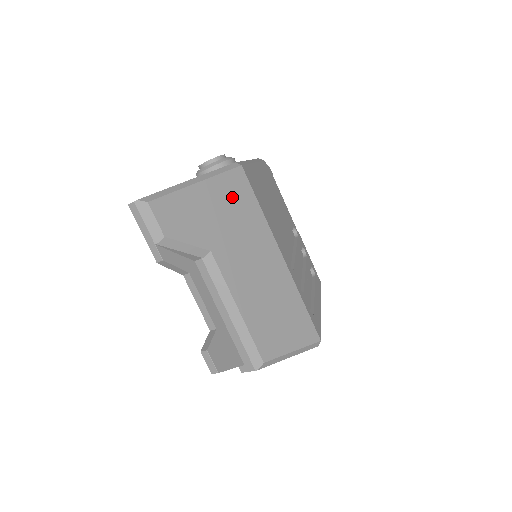
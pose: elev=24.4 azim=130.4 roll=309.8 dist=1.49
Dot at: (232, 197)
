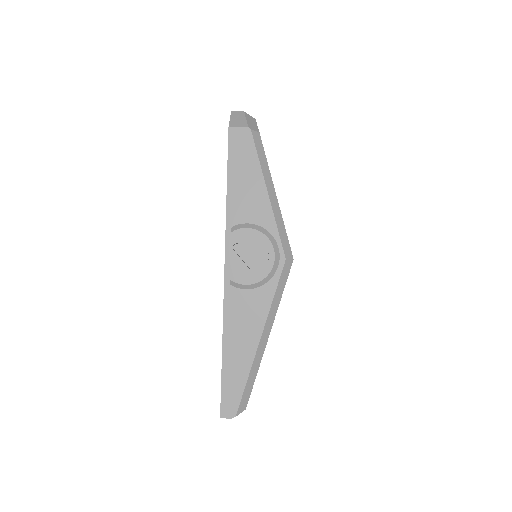
Dot at: occluded
